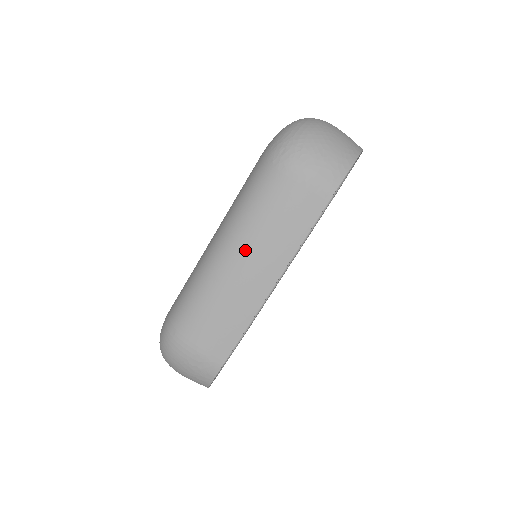
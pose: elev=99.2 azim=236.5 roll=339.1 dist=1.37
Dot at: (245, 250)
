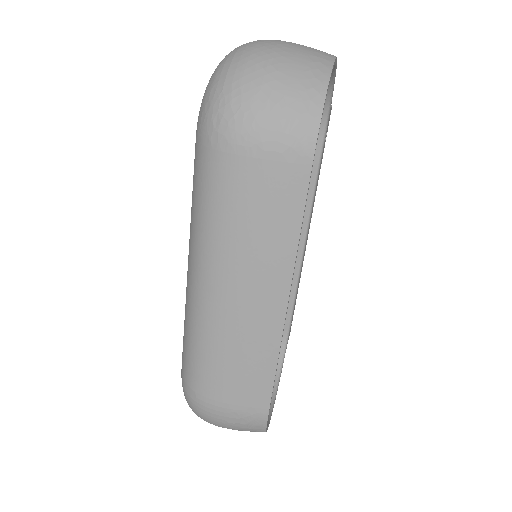
Dot at: (229, 275)
